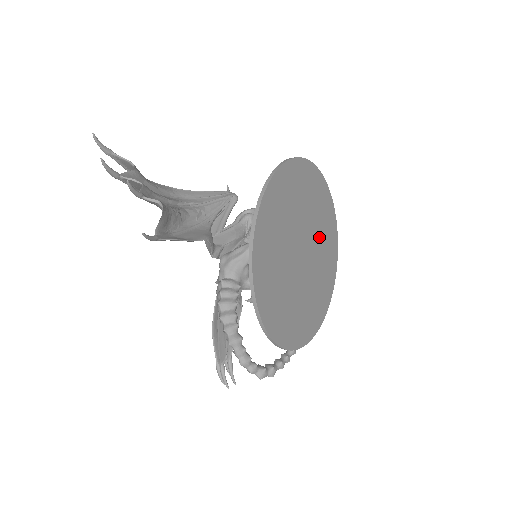
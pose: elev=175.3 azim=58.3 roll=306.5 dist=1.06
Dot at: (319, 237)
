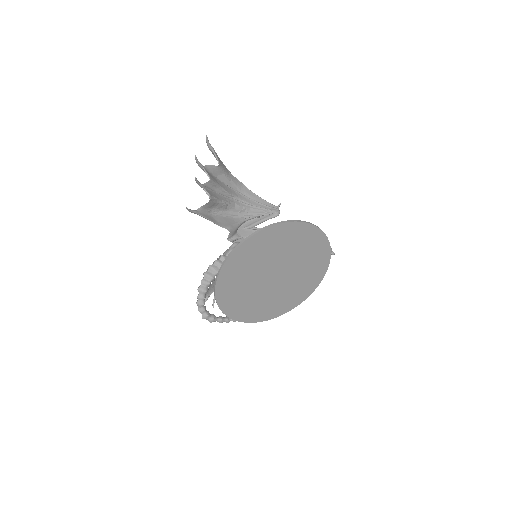
Dot at: (300, 273)
